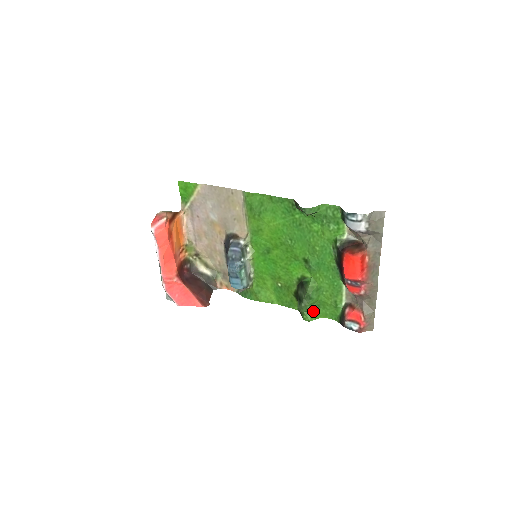
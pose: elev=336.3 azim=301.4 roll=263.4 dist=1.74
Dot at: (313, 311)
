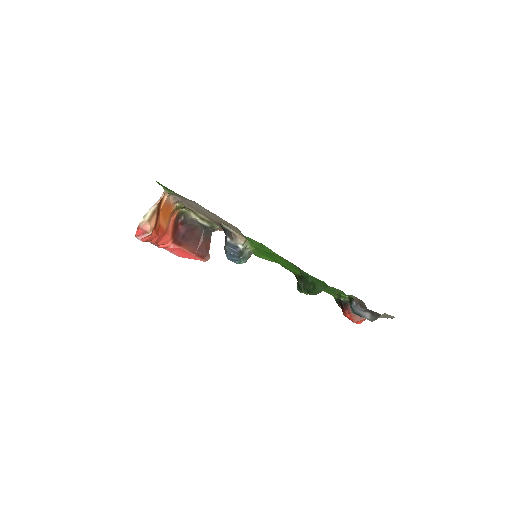
Dot at: occluded
